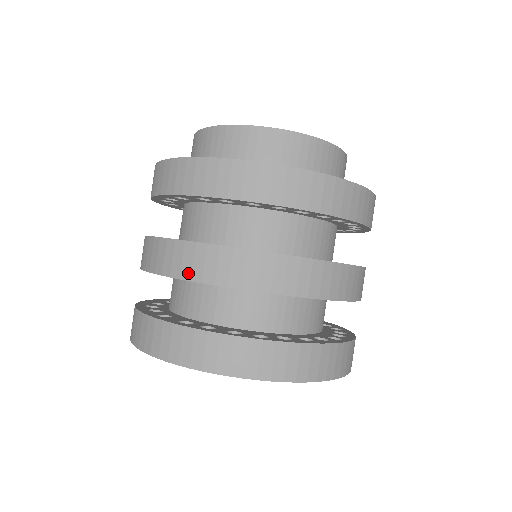
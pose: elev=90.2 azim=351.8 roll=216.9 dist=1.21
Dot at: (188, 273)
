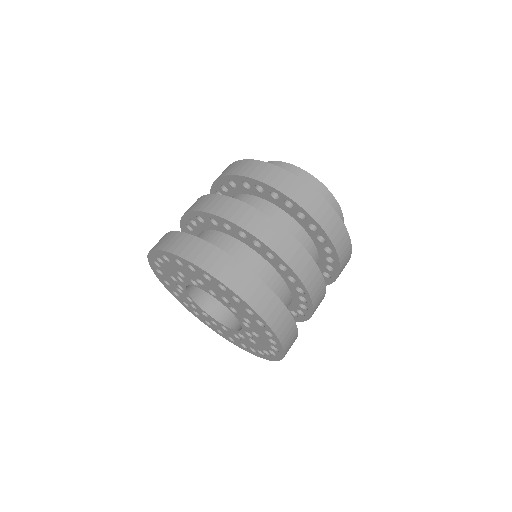
Dot at: (216, 211)
